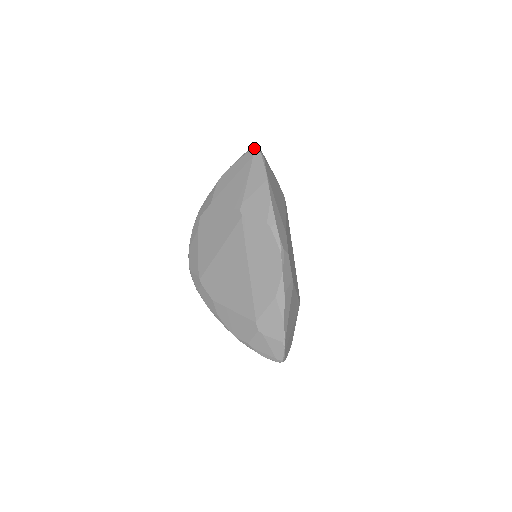
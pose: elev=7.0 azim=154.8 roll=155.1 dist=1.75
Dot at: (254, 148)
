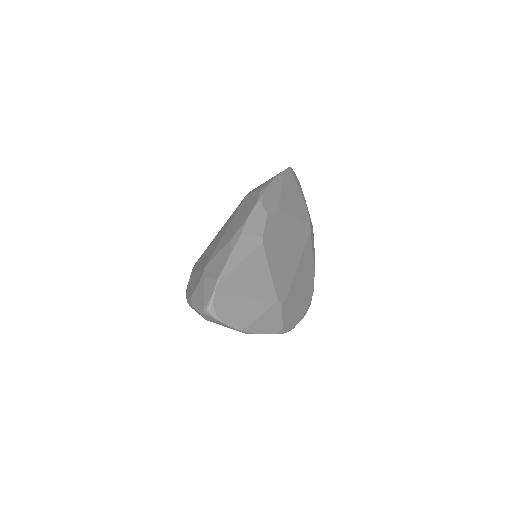
Dot at: occluded
